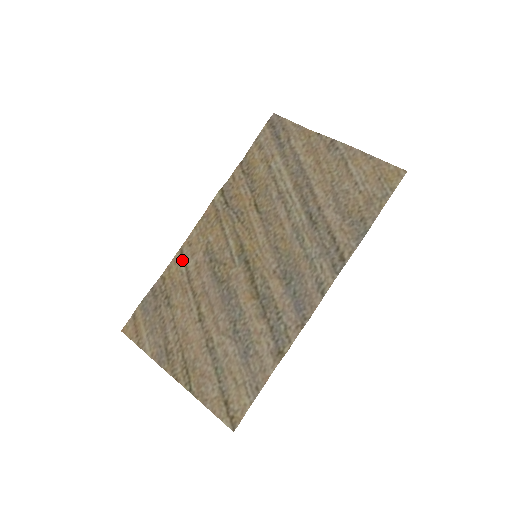
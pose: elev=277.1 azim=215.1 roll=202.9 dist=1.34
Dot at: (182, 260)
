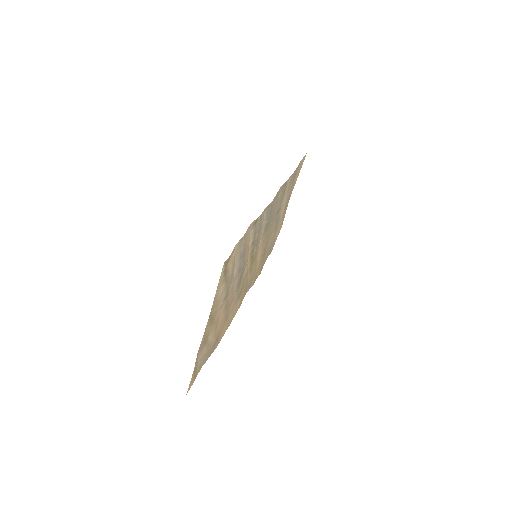
Dot at: (227, 325)
